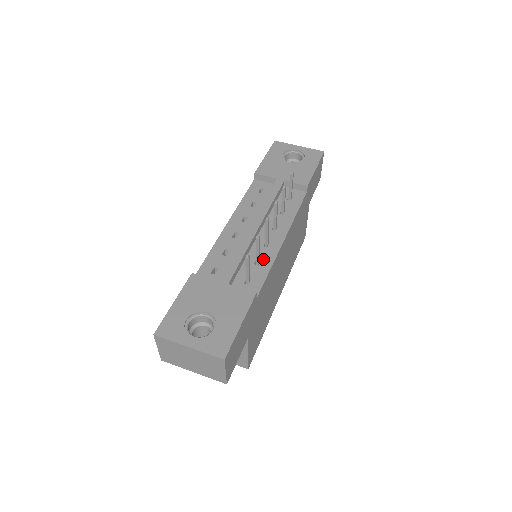
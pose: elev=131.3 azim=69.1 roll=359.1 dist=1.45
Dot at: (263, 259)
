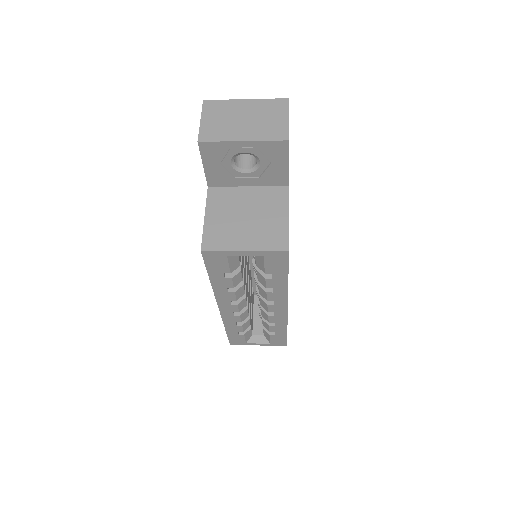
Dot at: occluded
